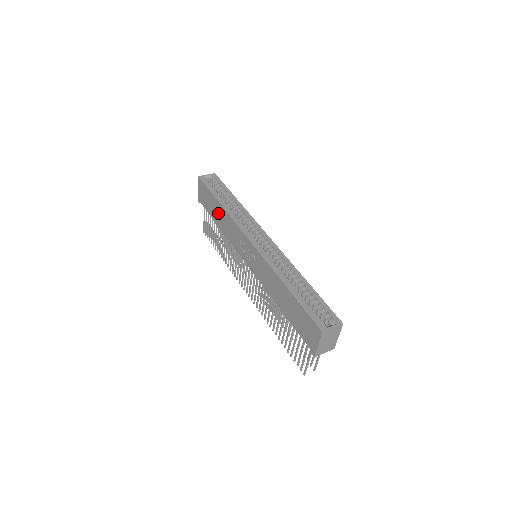
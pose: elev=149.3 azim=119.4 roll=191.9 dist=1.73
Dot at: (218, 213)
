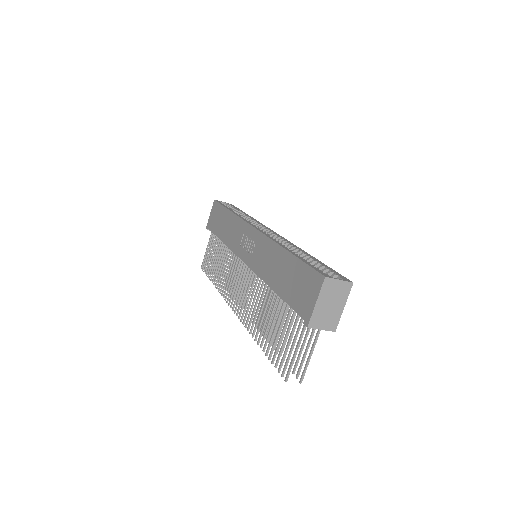
Dot at: (225, 224)
